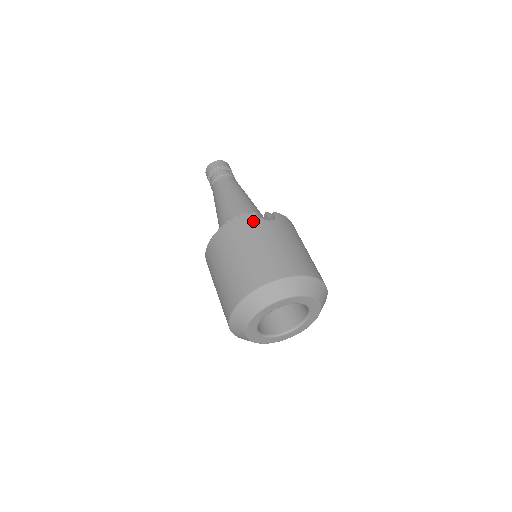
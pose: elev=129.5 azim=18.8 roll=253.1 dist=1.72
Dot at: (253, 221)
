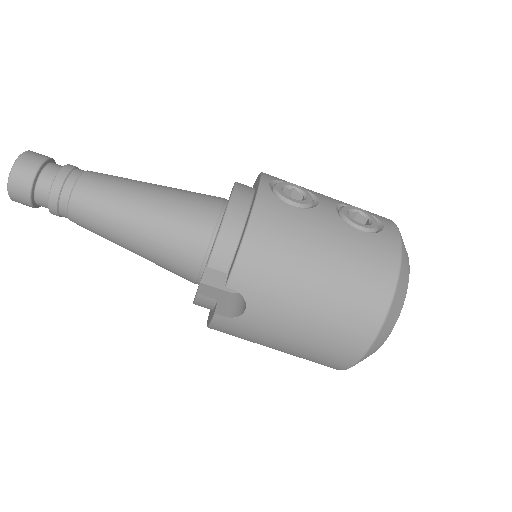
Dot at: (233, 326)
